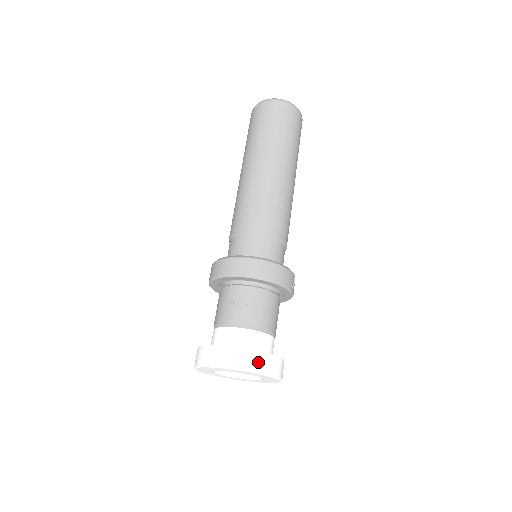
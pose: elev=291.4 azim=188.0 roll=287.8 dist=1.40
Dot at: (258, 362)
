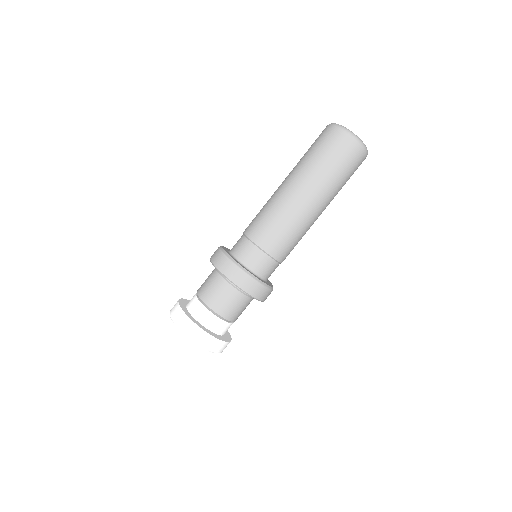
Dot at: (216, 346)
